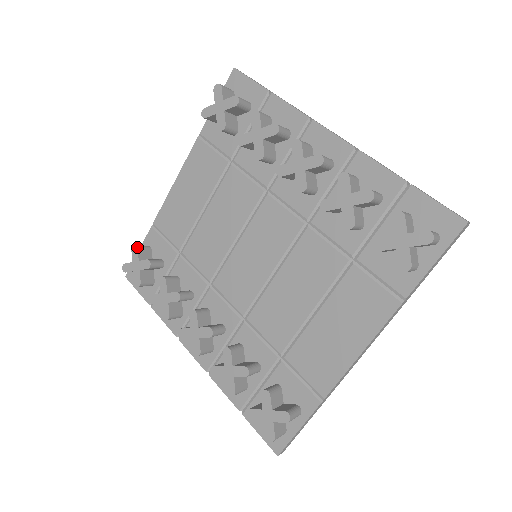
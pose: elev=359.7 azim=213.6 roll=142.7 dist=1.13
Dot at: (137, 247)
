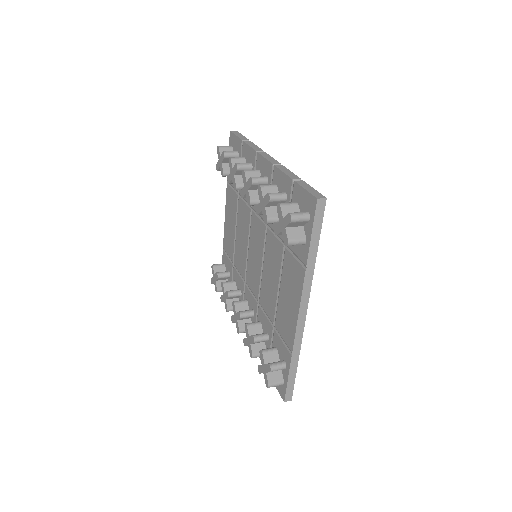
Dot at: (213, 265)
